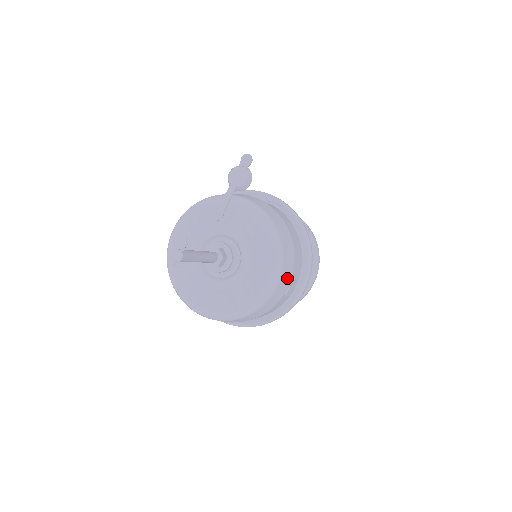
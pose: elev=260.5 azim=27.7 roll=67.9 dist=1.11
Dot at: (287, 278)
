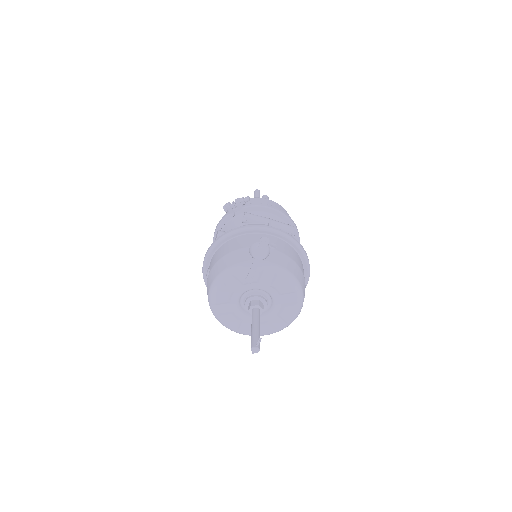
Dot at: occluded
